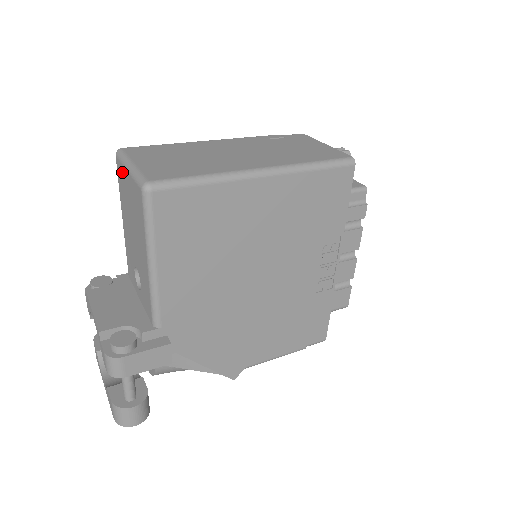
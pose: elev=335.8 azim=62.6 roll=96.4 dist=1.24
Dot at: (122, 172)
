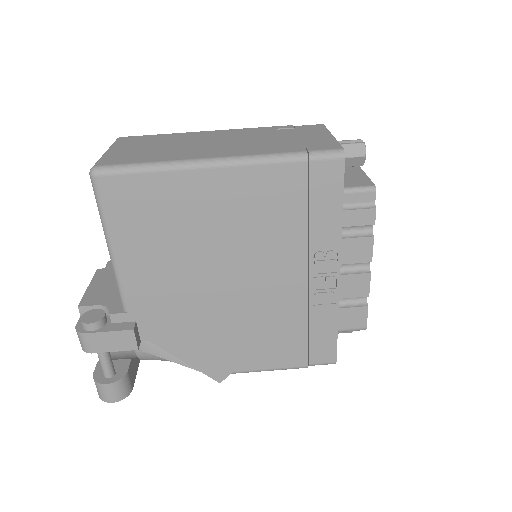
Dot at: occluded
